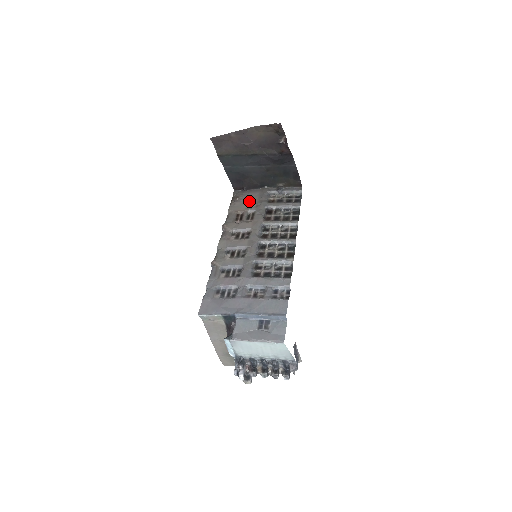
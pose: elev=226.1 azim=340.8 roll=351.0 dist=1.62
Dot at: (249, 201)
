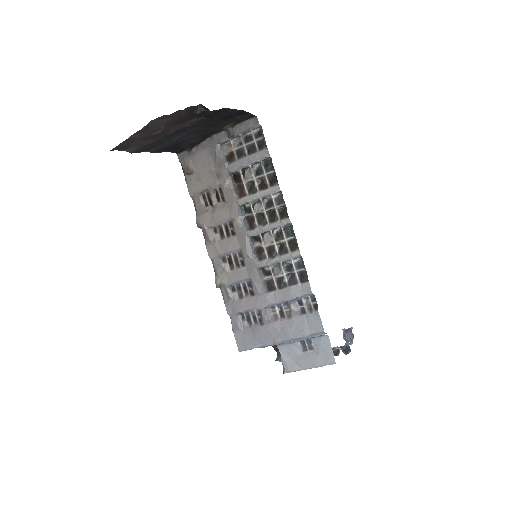
Dot at: (204, 169)
